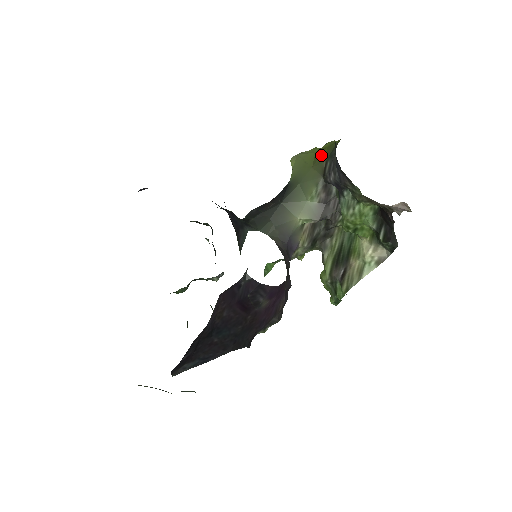
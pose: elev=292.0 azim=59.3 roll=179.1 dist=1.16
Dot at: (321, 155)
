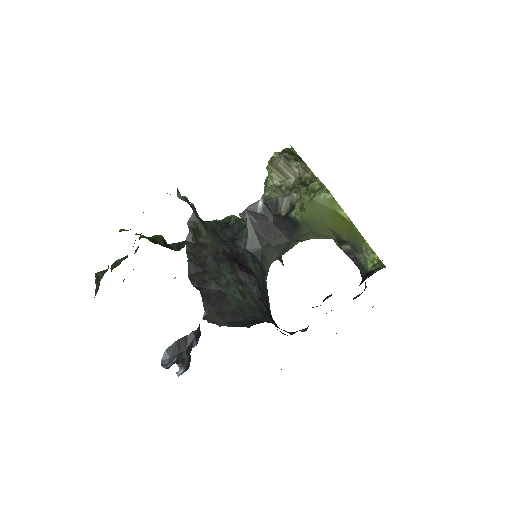
Dot at: (342, 227)
